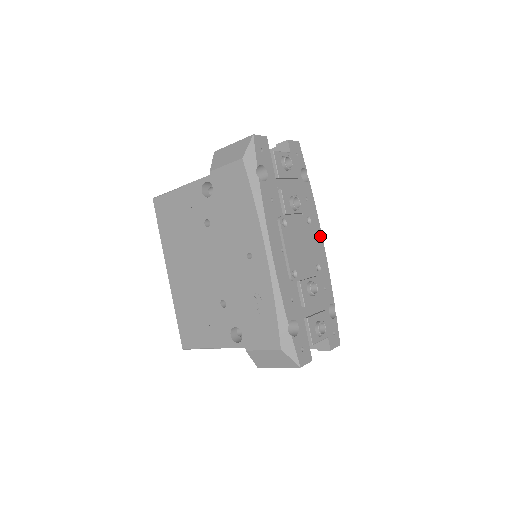
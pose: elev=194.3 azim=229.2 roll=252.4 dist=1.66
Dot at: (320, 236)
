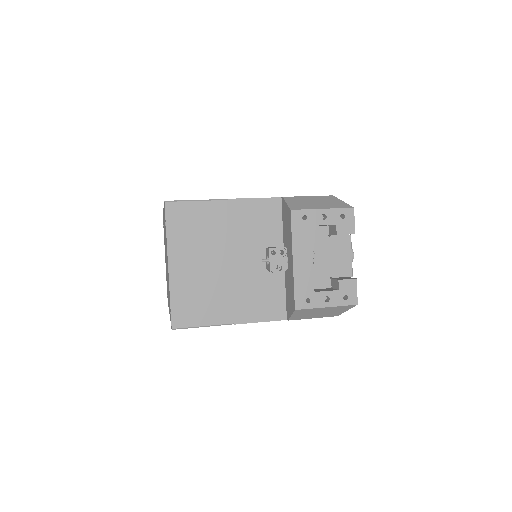
Dot at: occluded
